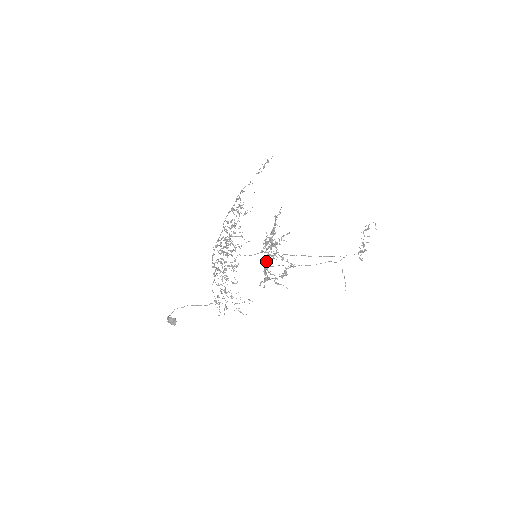
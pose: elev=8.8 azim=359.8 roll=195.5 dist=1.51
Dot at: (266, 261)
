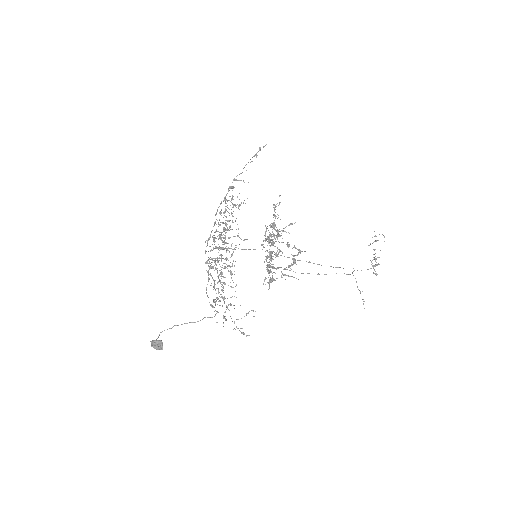
Dot at: (269, 255)
